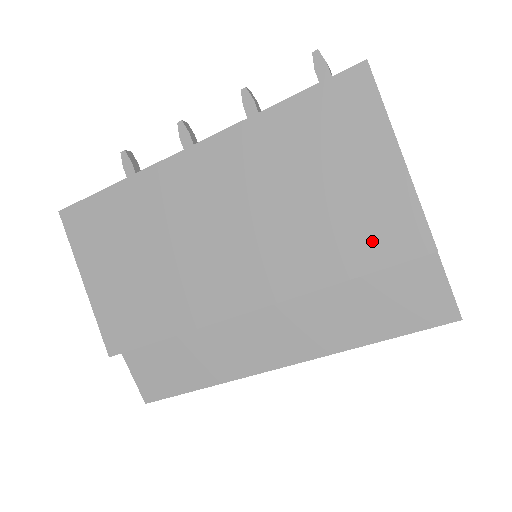
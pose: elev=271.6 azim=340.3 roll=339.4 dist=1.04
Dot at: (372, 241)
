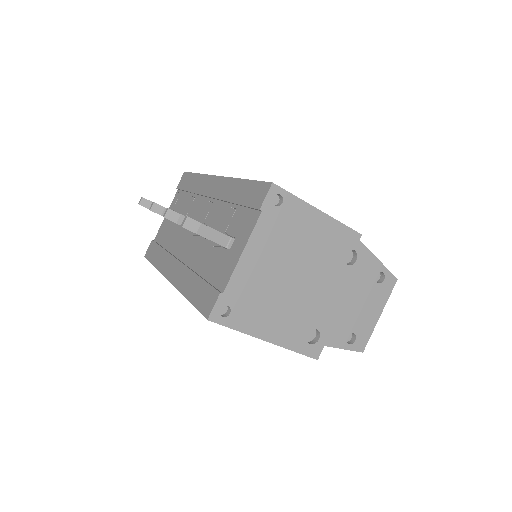
Dot at: occluded
